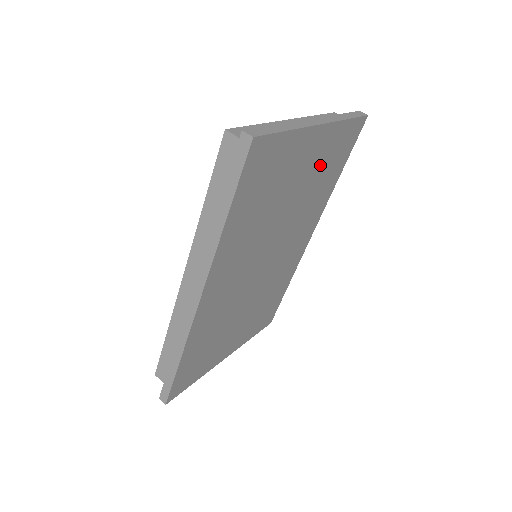
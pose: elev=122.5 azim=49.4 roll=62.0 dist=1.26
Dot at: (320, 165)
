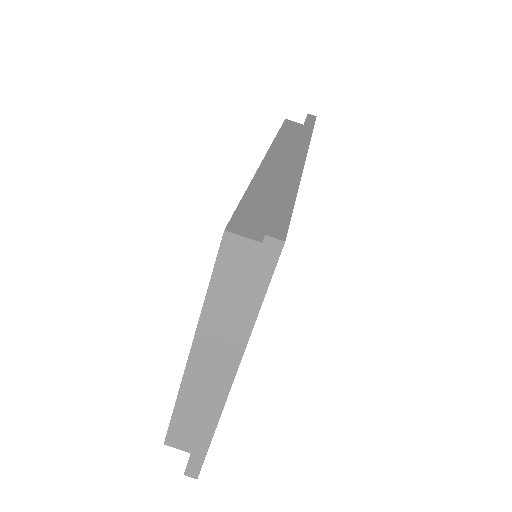
Dot at: occluded
